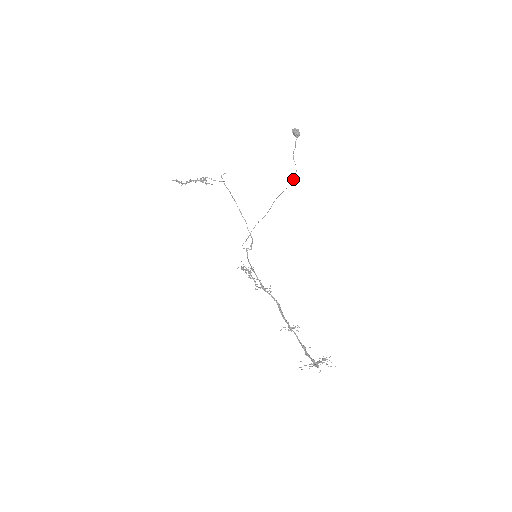
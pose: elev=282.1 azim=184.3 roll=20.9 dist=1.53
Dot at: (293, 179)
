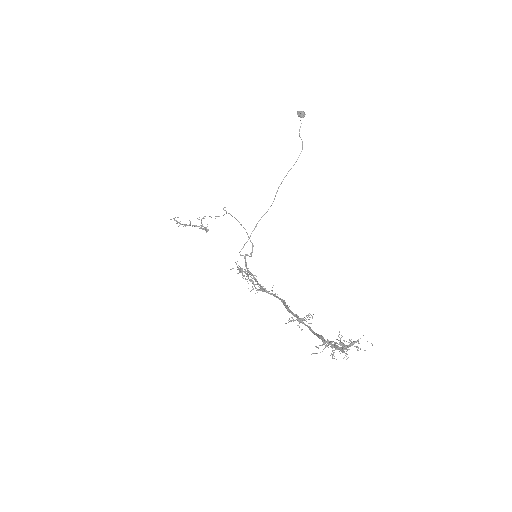
Dot at: (299, 155)
